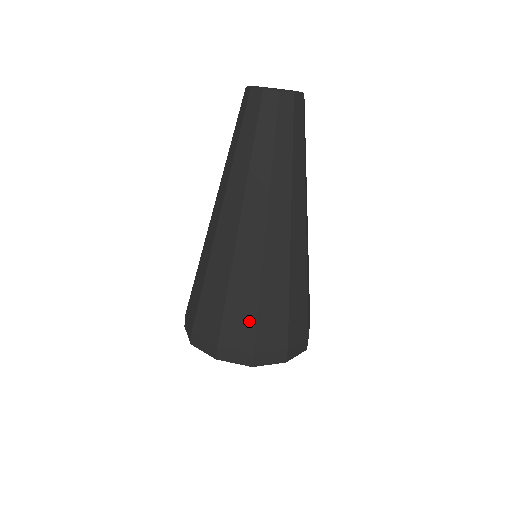
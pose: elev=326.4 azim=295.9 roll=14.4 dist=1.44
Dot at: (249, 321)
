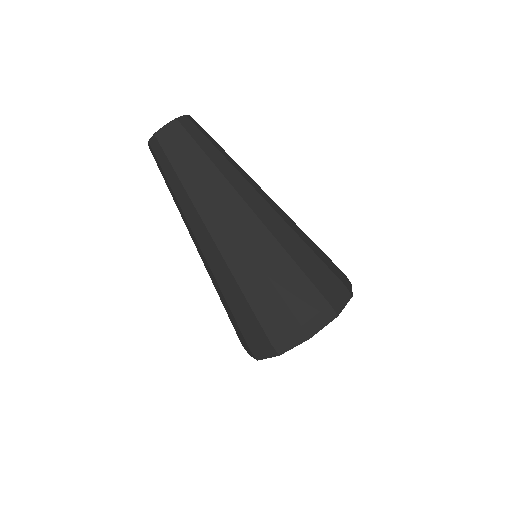
Dot at: (251, 318)
